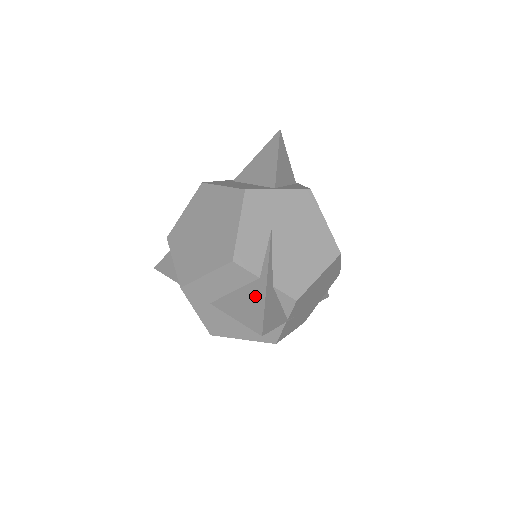
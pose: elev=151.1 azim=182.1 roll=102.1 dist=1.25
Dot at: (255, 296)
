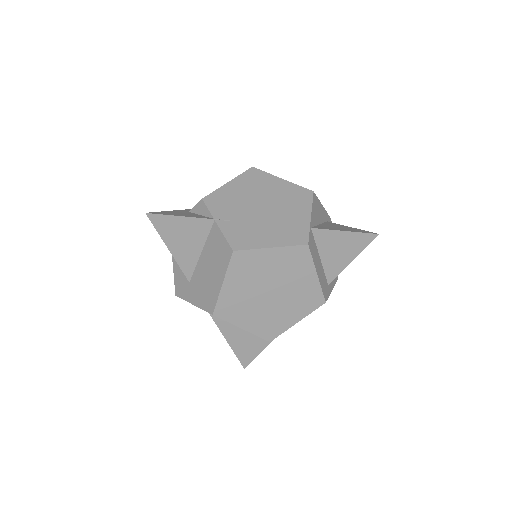
Dot at: occluded
